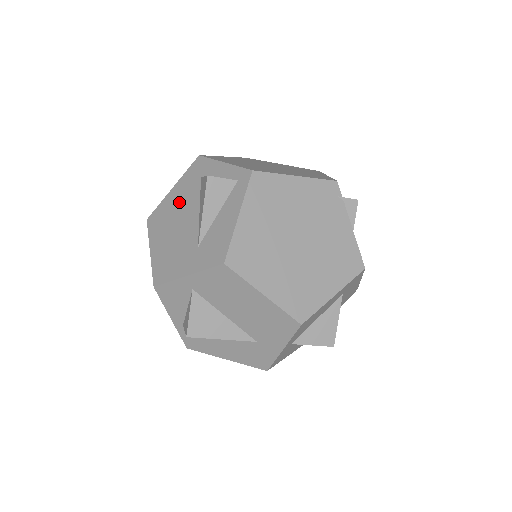
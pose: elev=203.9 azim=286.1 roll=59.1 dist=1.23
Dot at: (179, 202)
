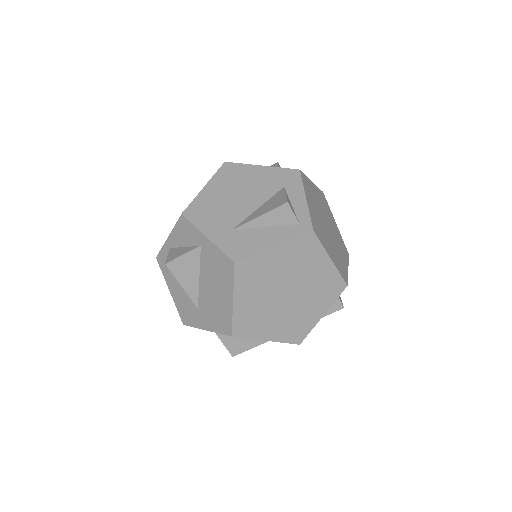
Dot at: (255, 182)
